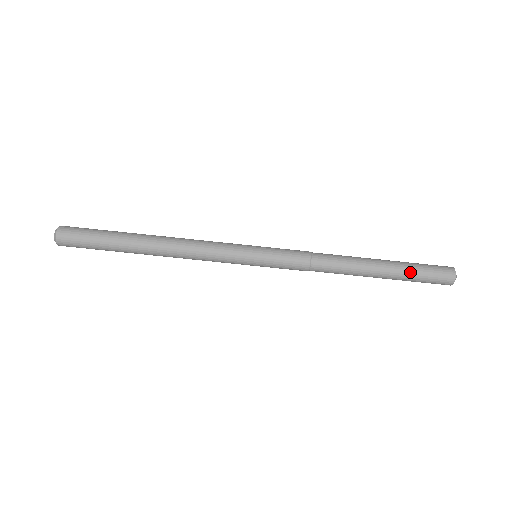
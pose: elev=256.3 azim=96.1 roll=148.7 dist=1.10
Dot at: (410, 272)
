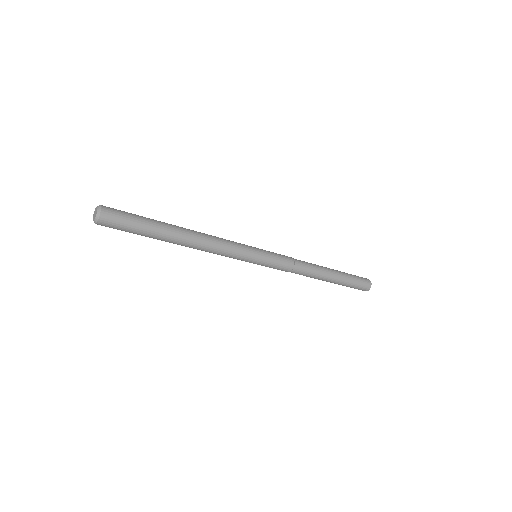
Dot at: occluded
